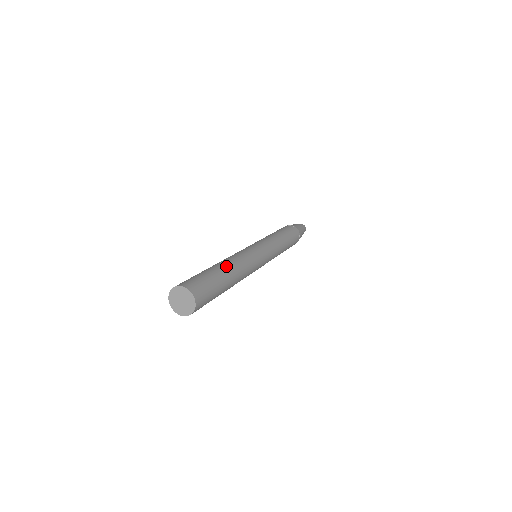
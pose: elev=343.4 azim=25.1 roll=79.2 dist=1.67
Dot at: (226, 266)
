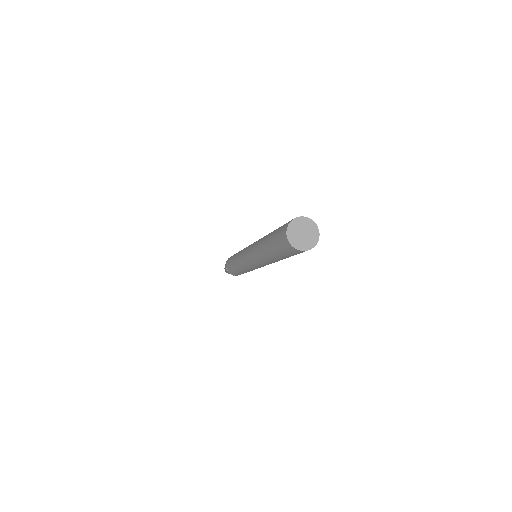
Dot at: occluded
